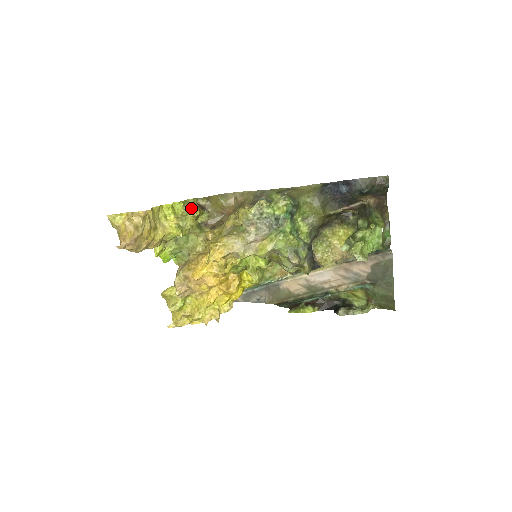
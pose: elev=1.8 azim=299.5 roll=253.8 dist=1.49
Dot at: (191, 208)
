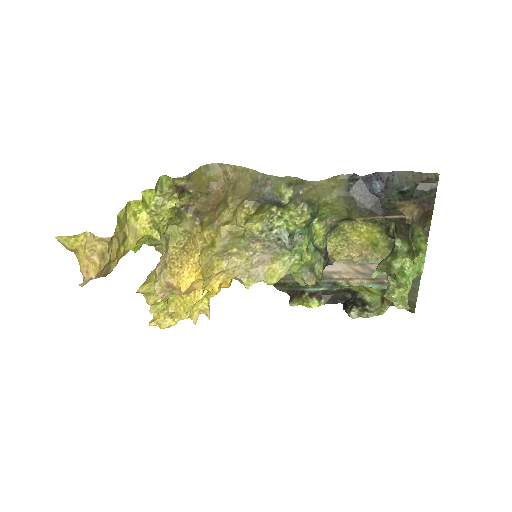
Dot at: (166, 190)
